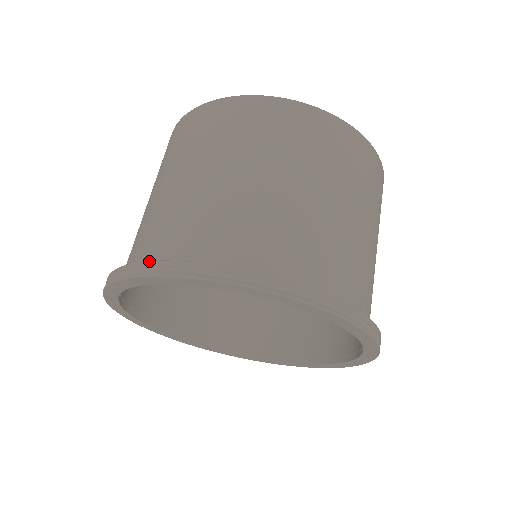
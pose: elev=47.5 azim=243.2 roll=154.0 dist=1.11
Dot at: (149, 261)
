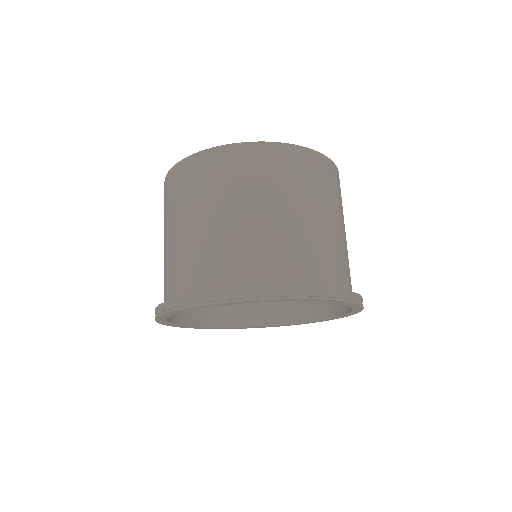
Dot at: (156, 307)
